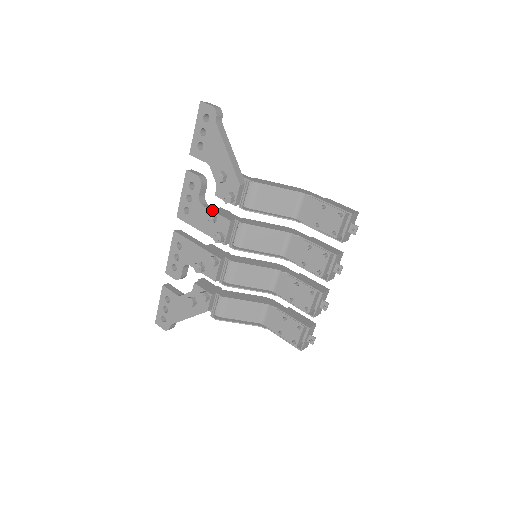
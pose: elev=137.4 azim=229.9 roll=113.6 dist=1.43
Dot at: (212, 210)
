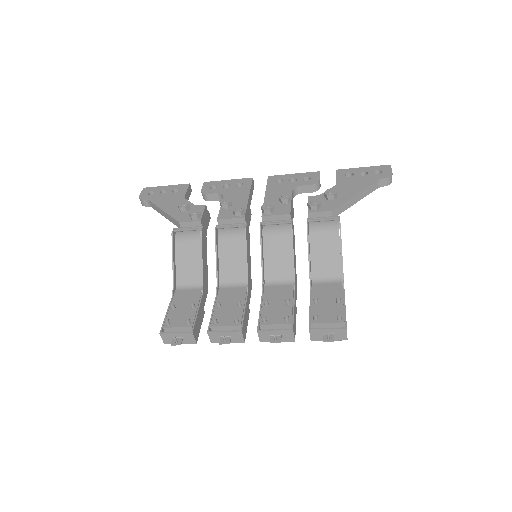
Dot at: occluded
